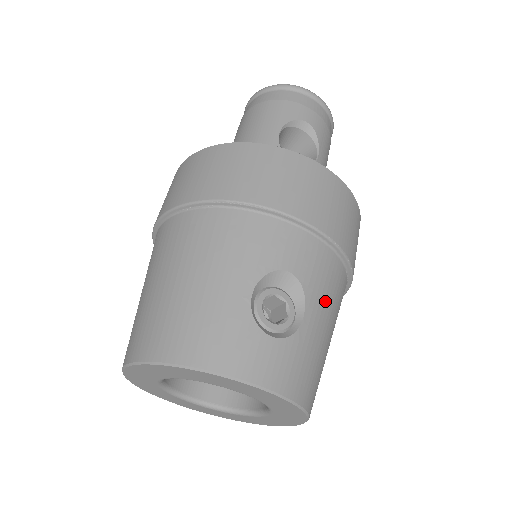
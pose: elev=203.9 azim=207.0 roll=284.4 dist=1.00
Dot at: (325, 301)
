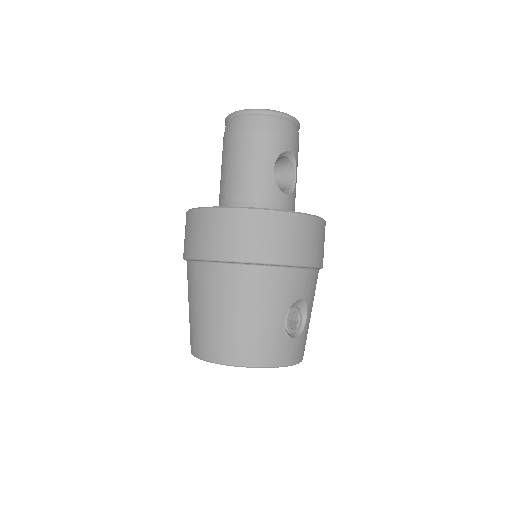
Dot at: occluded
